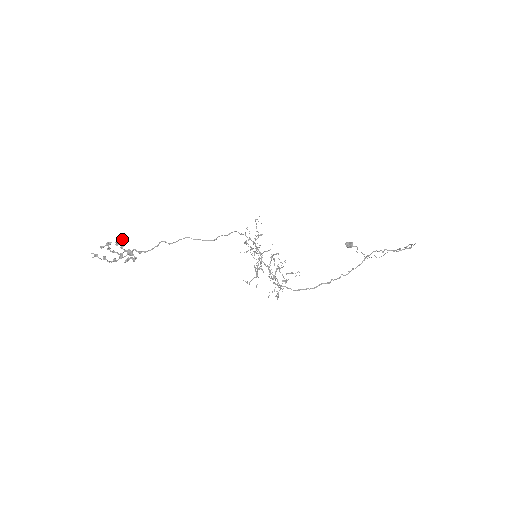
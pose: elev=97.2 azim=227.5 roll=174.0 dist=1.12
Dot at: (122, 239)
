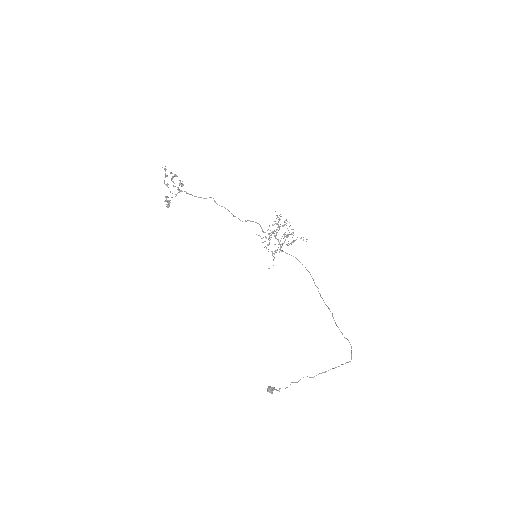
Dot at: (182, 185)
